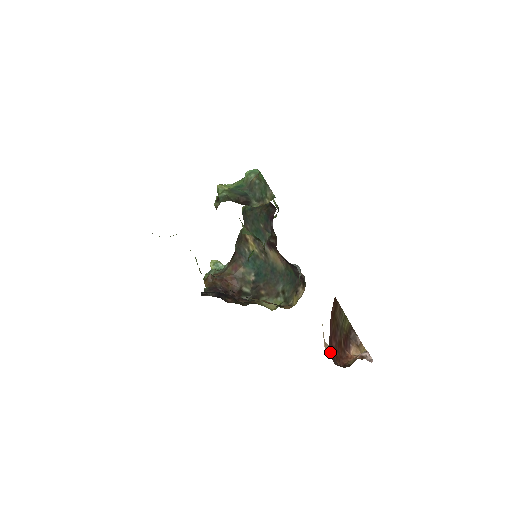
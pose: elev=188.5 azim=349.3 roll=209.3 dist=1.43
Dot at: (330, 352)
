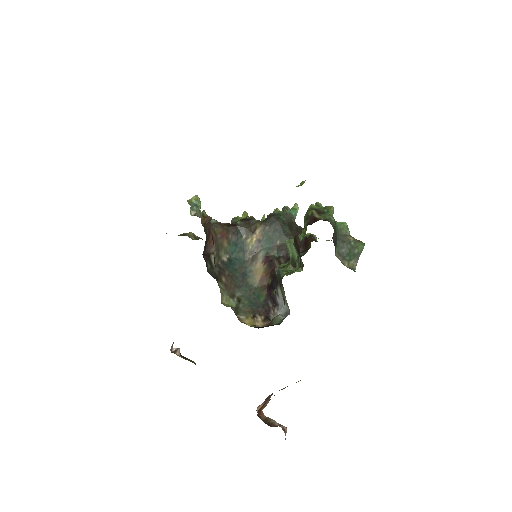
Dot at: occluded
